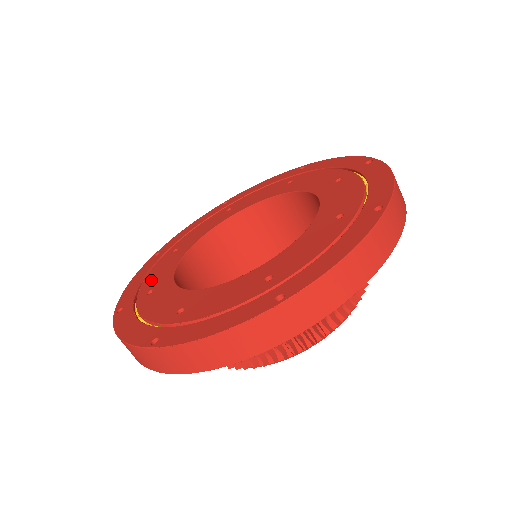
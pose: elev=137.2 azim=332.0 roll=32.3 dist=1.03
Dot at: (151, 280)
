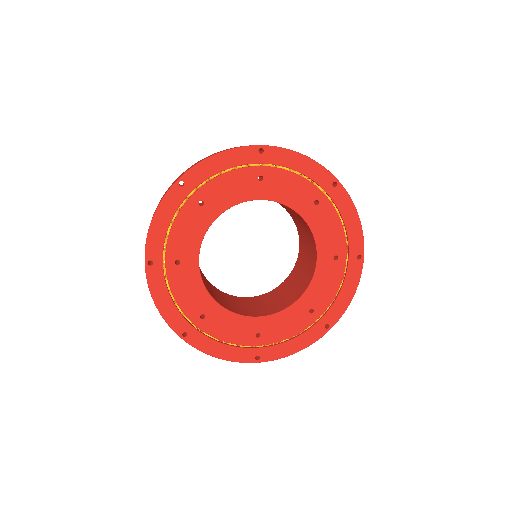
Dot at: (178, 241)
